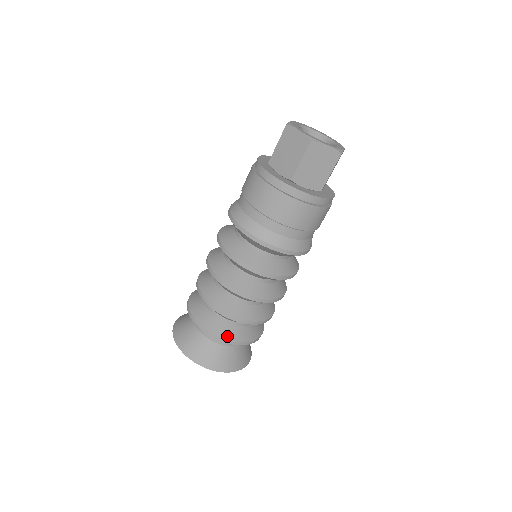
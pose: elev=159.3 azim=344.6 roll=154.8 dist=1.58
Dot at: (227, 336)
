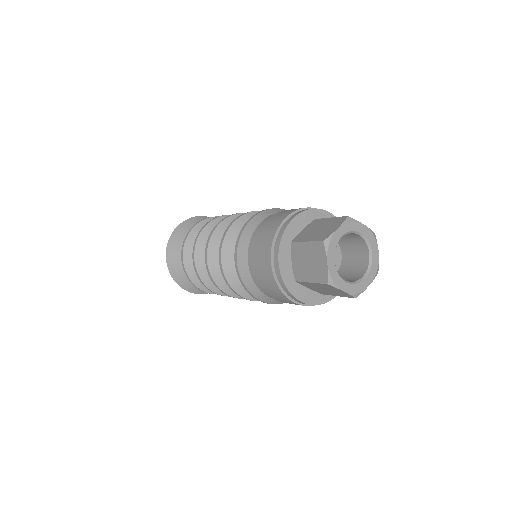
Dot at: (202, 287)
